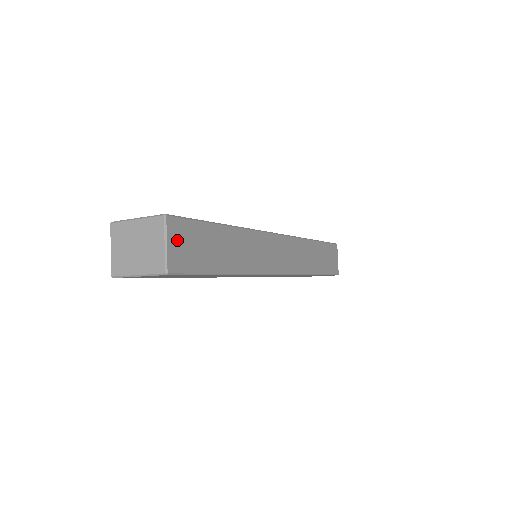
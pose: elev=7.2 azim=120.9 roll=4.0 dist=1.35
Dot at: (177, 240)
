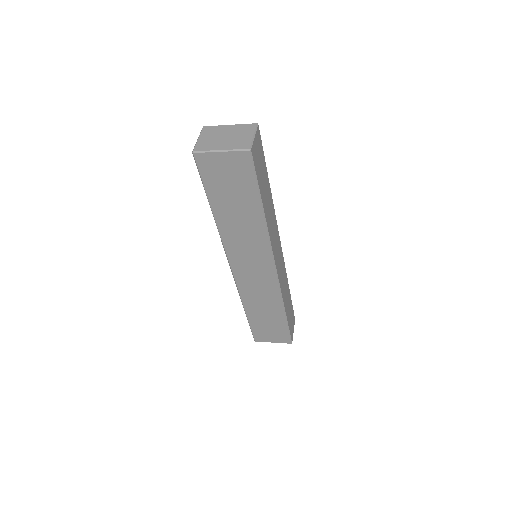
Dot at: (257, 144)
